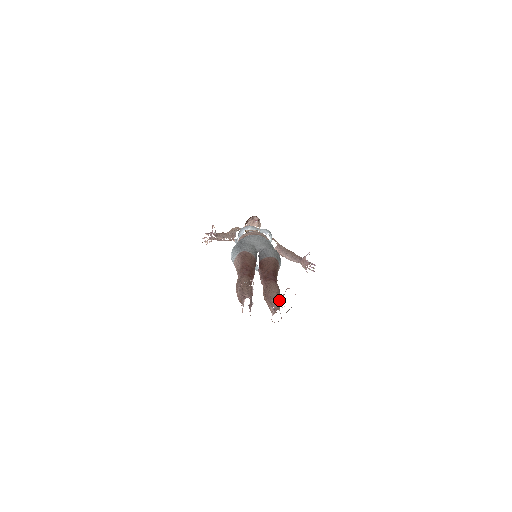
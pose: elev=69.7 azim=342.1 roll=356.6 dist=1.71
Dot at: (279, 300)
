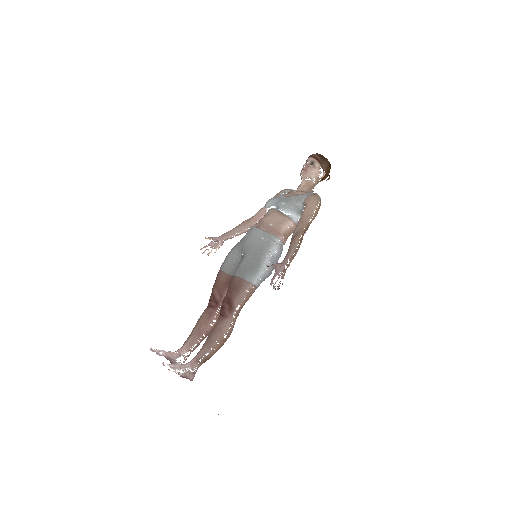
Dot at: (203, 352)
